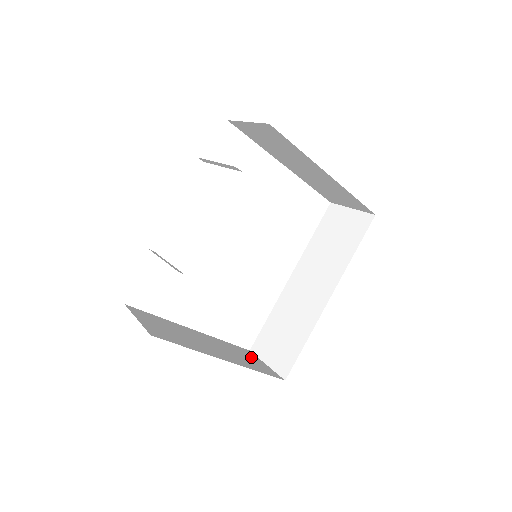
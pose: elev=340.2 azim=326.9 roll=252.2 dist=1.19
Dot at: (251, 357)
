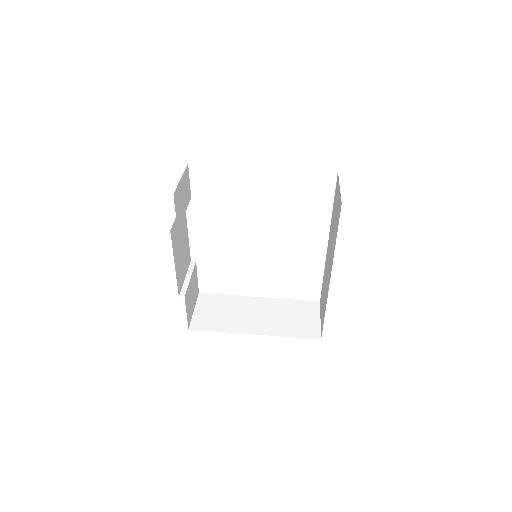
Dot at: (306, 314)
